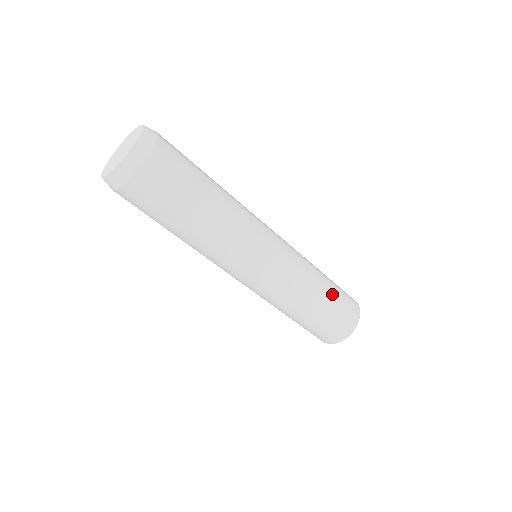
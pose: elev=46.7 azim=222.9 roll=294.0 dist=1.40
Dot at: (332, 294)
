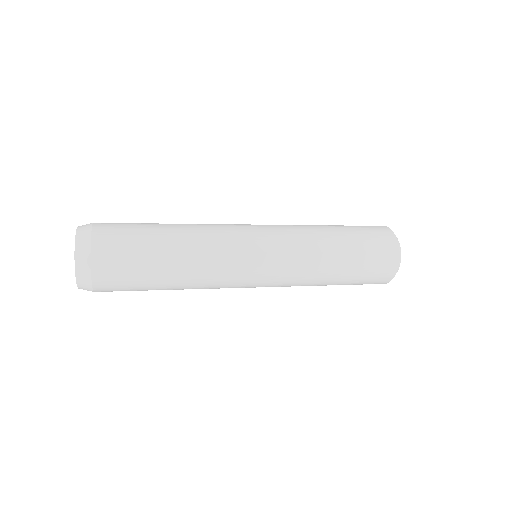
Dot at: (347, 279)
